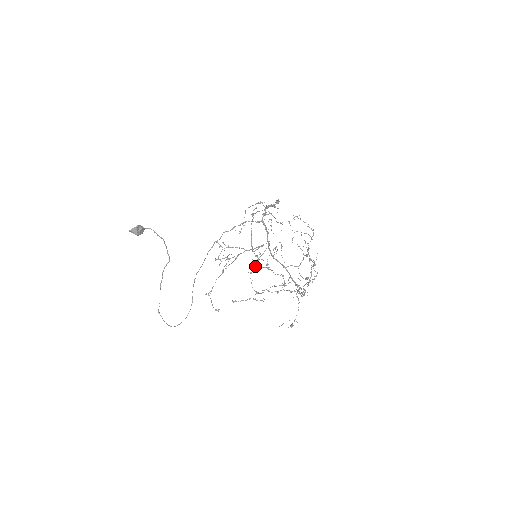
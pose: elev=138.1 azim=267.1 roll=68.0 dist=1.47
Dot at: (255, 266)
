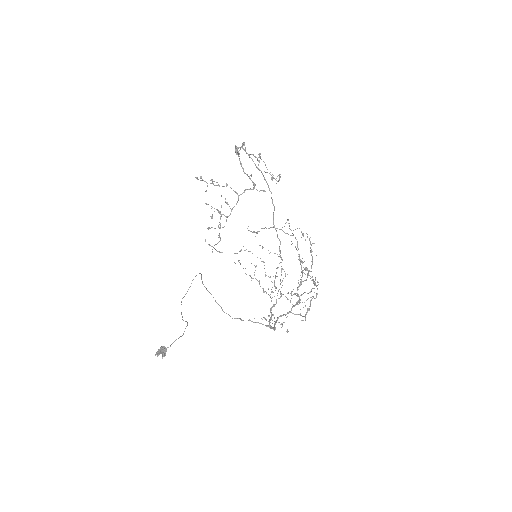
Dot at: (263, 317)
